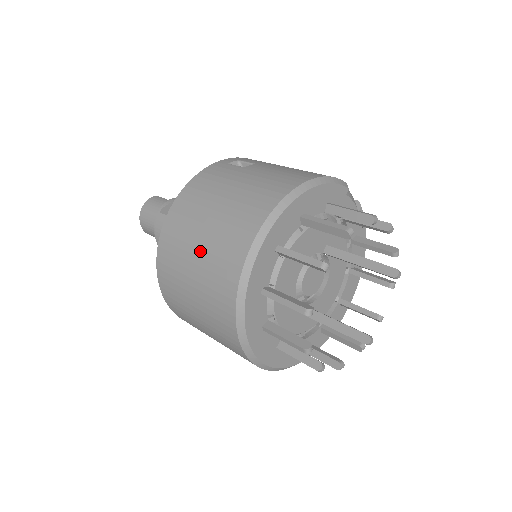
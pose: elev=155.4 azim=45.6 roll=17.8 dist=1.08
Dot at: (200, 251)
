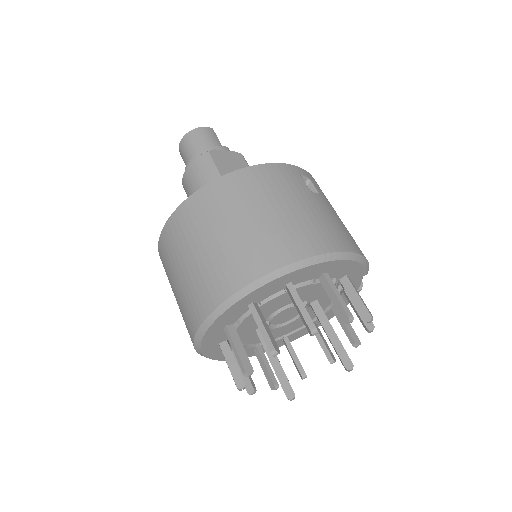
Dot at: (230, 233)
